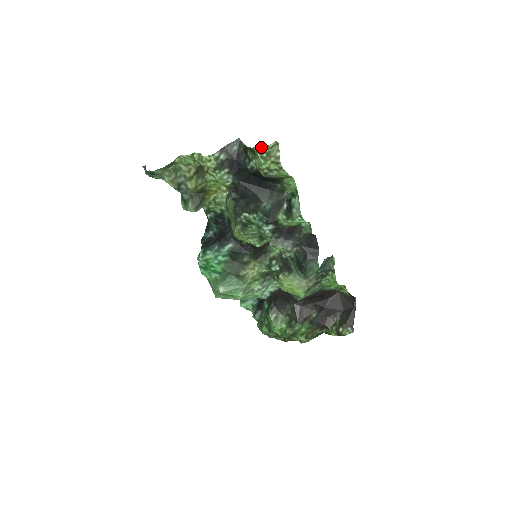
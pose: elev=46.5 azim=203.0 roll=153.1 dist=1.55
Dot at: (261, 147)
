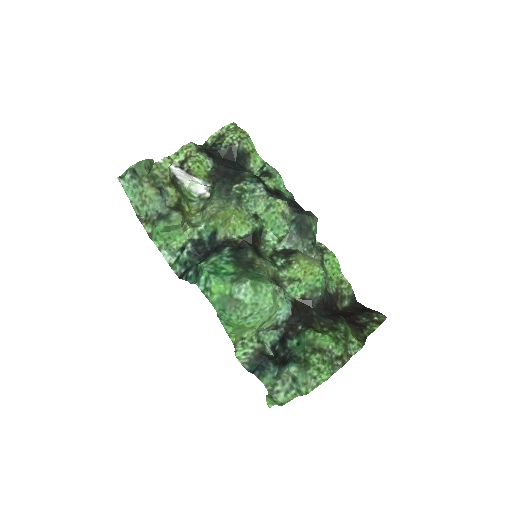
Dot at: (228, 125)
